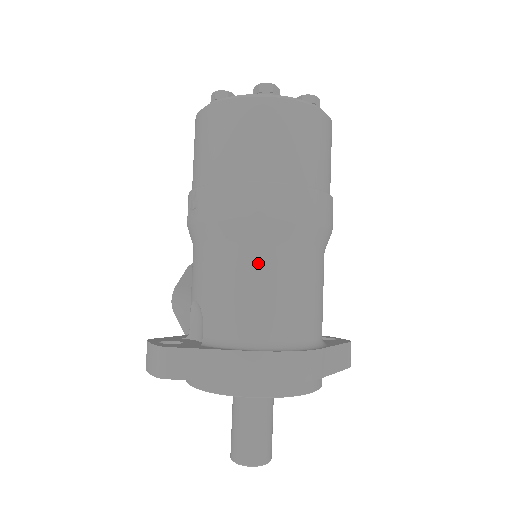
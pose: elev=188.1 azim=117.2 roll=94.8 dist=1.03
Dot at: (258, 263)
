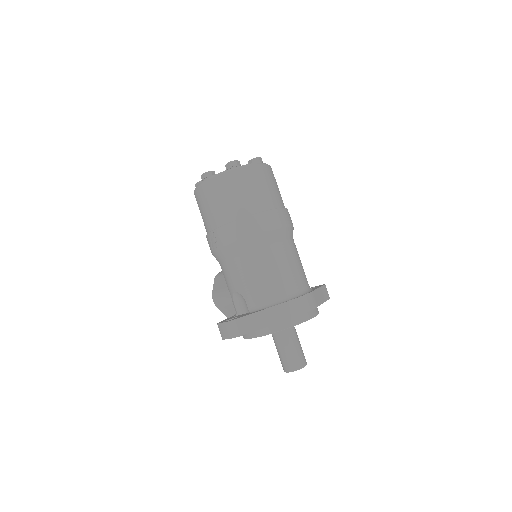
Dot at: (264, 258)
